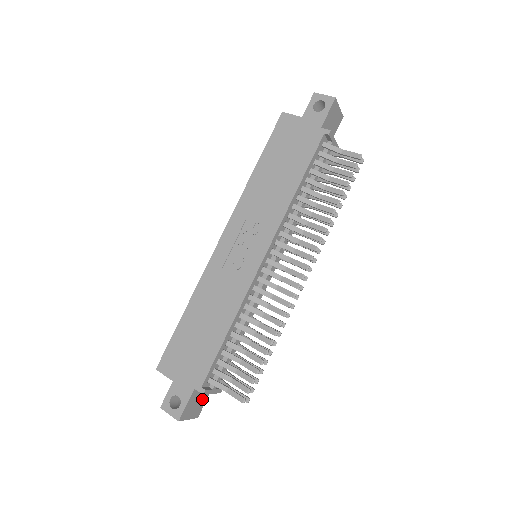
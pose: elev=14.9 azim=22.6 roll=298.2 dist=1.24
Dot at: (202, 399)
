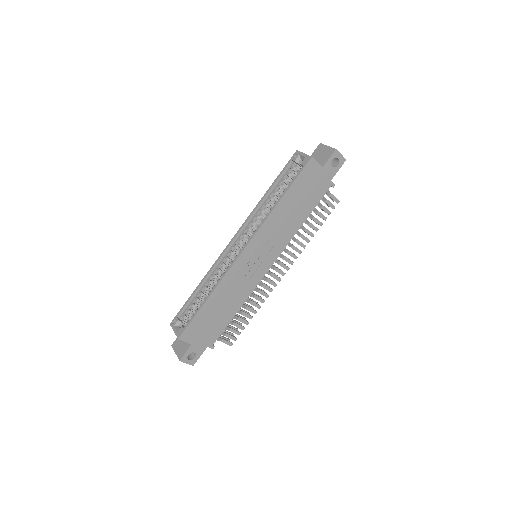
Dot at: occluded
